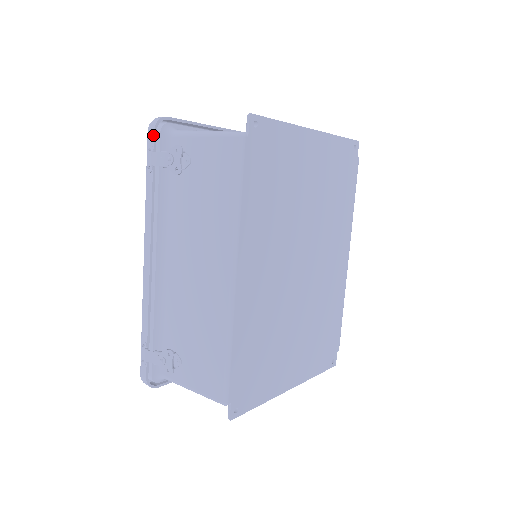
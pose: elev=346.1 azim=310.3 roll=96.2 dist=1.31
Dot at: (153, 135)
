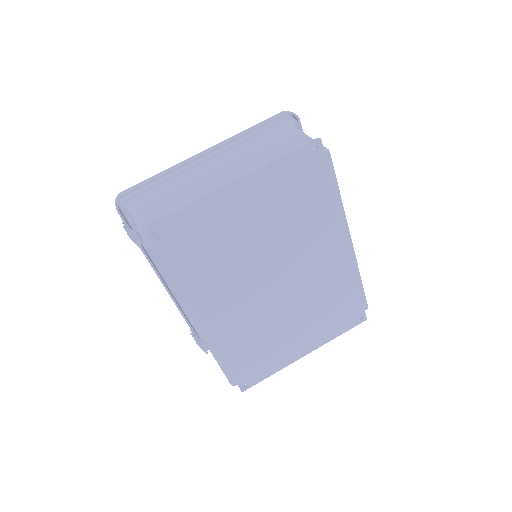
Dot at: occluded
